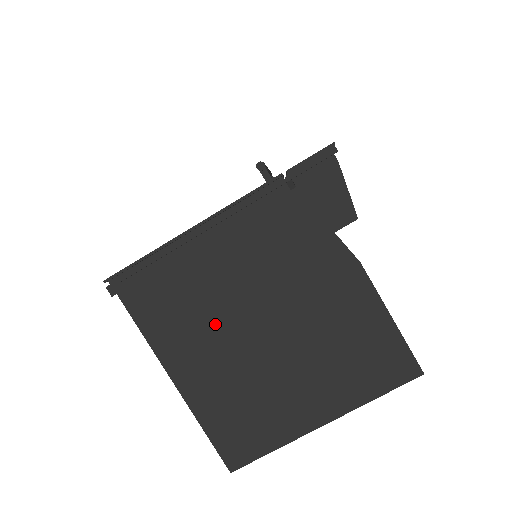
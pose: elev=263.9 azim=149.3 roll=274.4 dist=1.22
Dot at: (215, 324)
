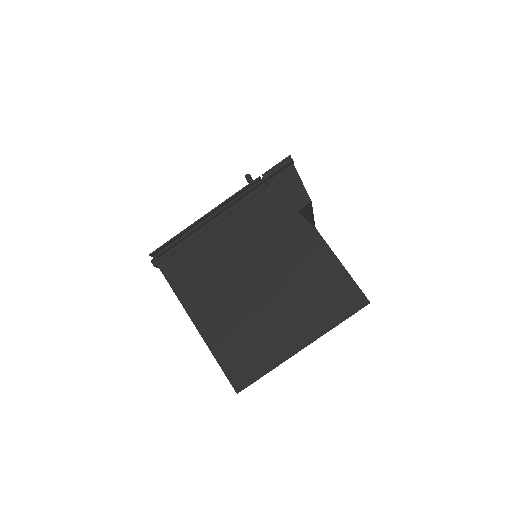
Dot at: (222, 280)
